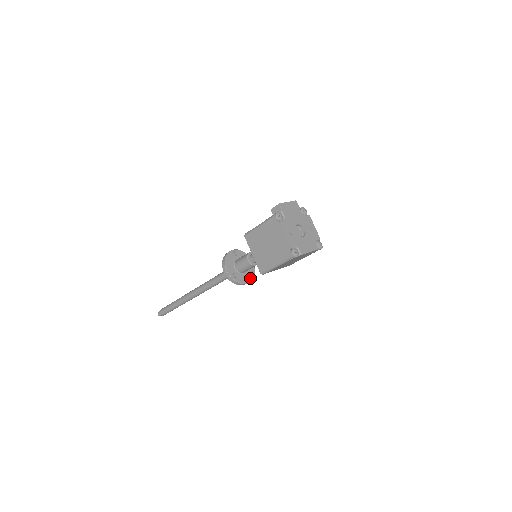
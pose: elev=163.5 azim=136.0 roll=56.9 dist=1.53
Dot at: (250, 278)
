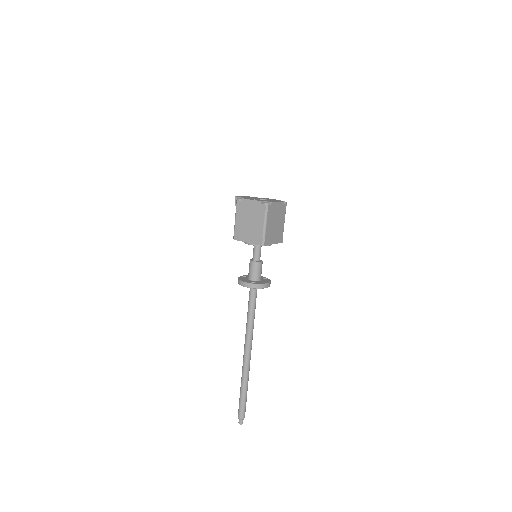
Dot at: (268, 281)
